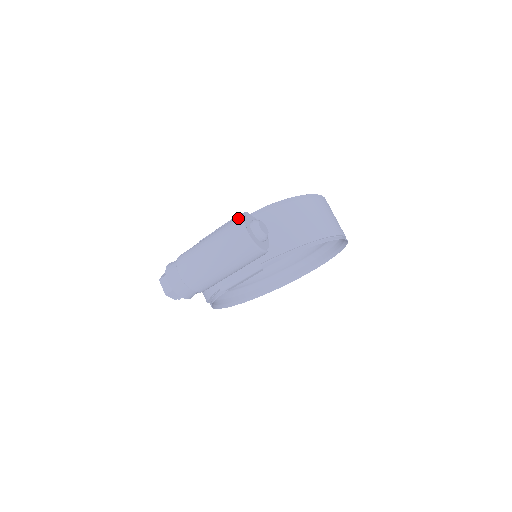
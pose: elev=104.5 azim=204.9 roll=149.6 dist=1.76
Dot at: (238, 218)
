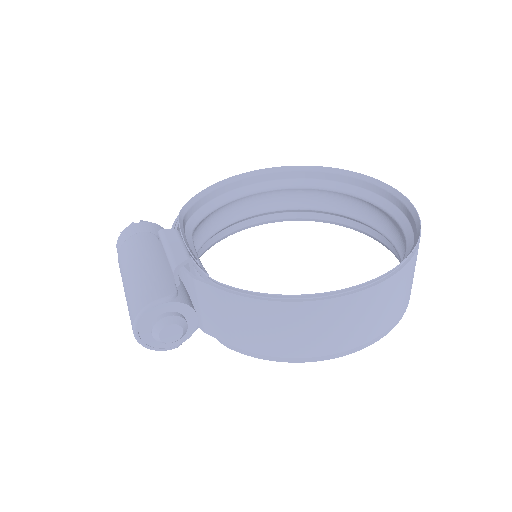
Dot at: (137, 309)
